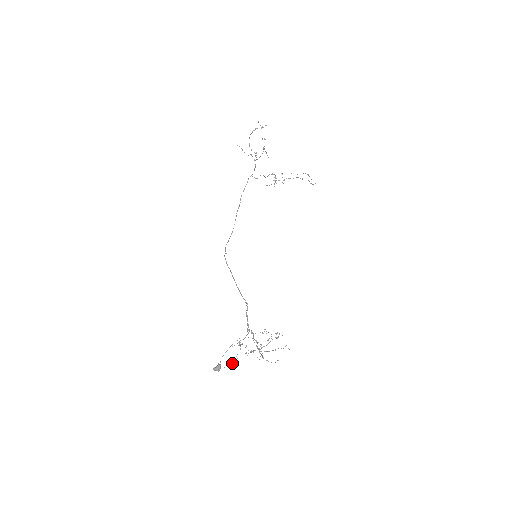
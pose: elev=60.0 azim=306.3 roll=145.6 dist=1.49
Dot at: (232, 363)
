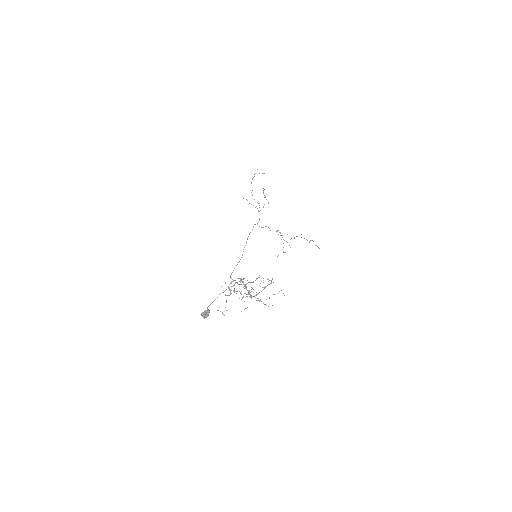
Dot at: (222, 312)
